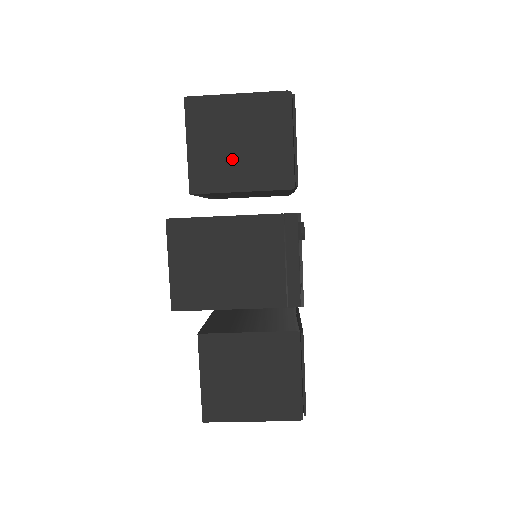
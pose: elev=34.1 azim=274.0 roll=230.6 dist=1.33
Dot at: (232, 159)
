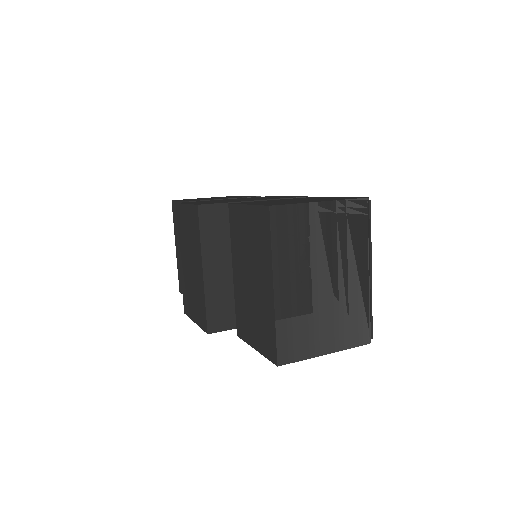
Dot at: occluded
